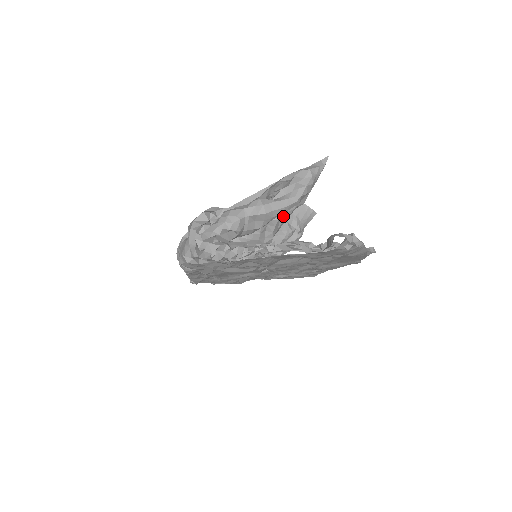
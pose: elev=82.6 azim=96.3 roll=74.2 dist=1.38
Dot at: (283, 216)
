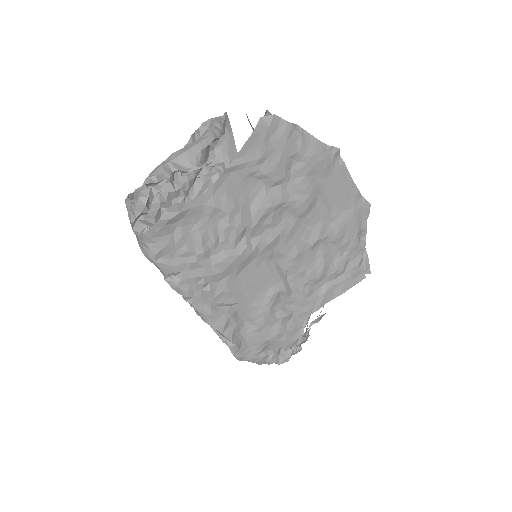
Dot at: (222, 170)
